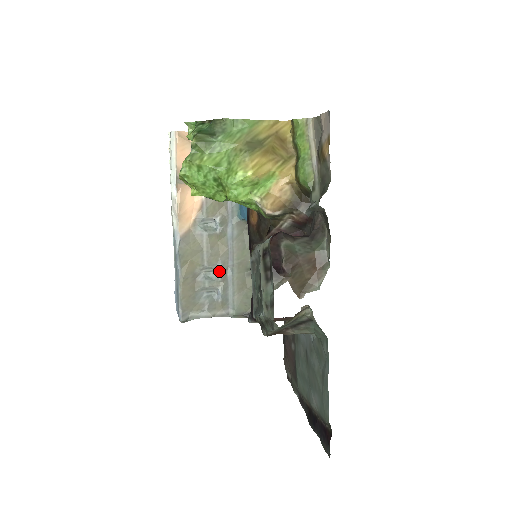
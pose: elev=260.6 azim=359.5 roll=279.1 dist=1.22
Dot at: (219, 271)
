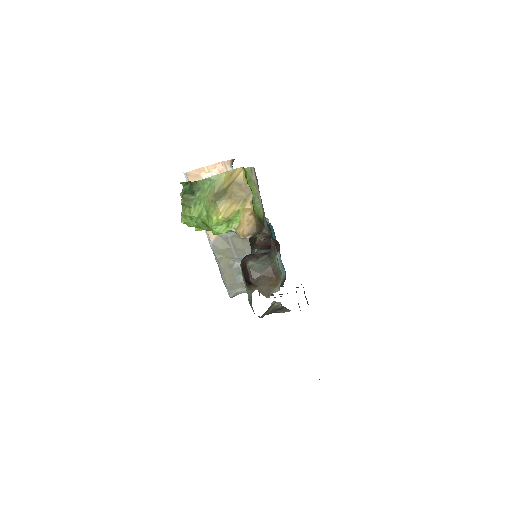
Dot at: occluded
